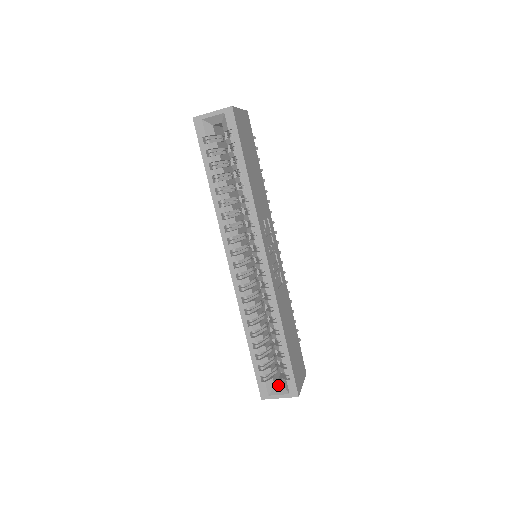
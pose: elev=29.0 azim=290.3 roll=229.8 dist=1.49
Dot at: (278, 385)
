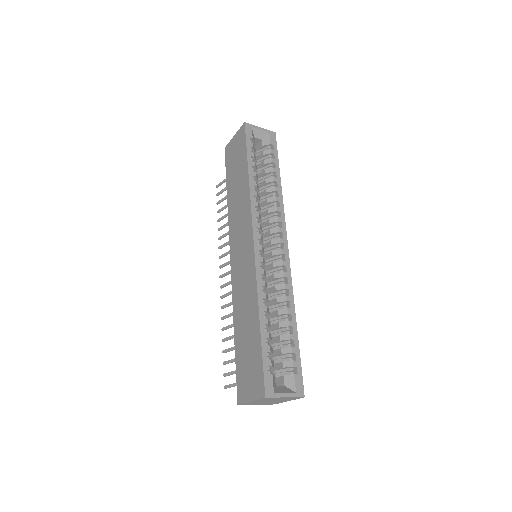
Dot at: occluded
